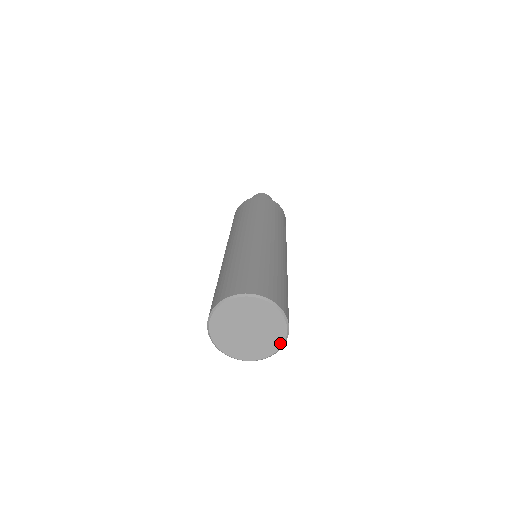
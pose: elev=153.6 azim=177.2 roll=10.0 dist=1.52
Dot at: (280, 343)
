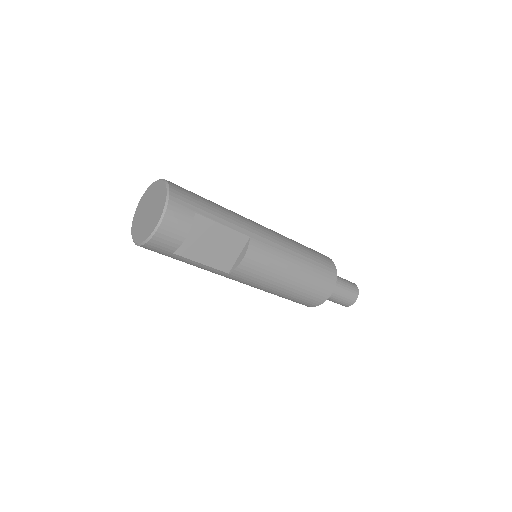
Dot at: (165, 188)
